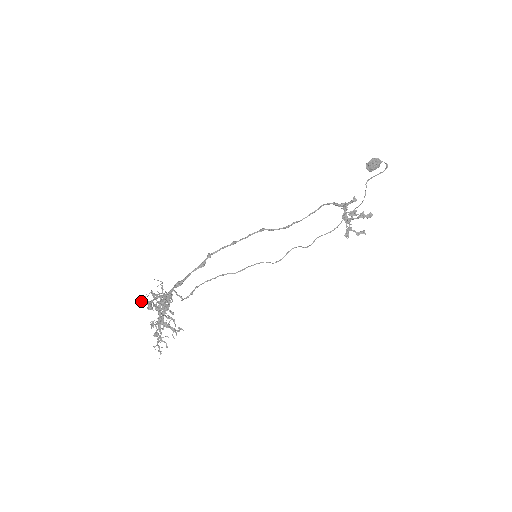
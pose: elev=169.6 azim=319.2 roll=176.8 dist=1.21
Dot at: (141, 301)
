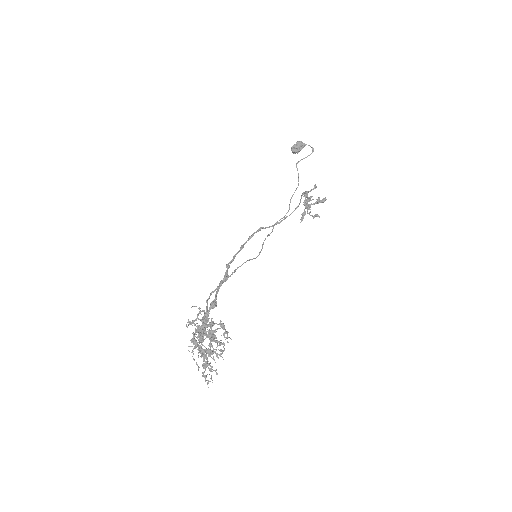
Dot at: (200, 336)
